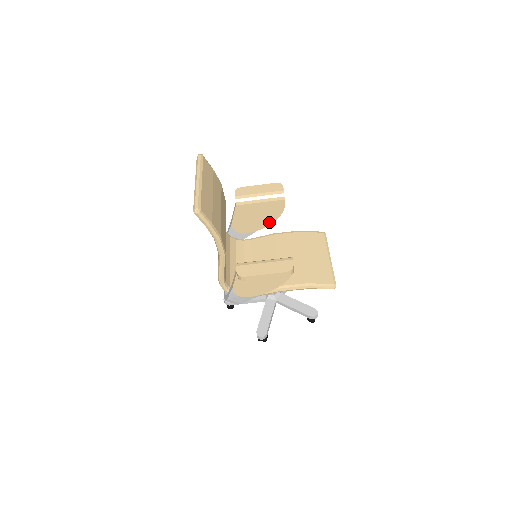
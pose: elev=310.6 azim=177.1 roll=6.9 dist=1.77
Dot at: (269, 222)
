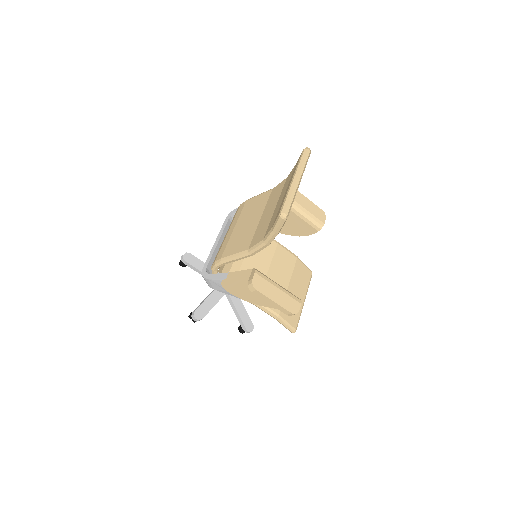
Dot at: (285, 232)
